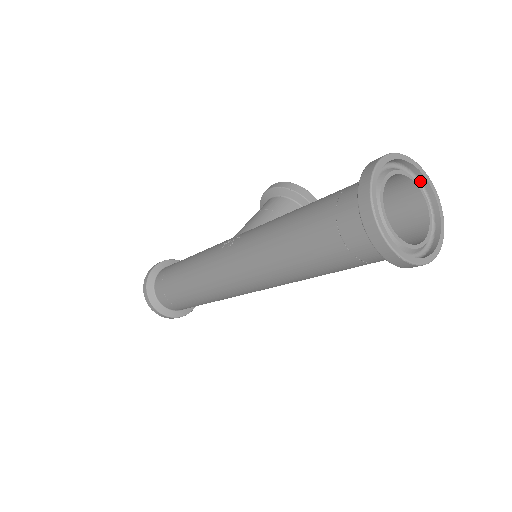
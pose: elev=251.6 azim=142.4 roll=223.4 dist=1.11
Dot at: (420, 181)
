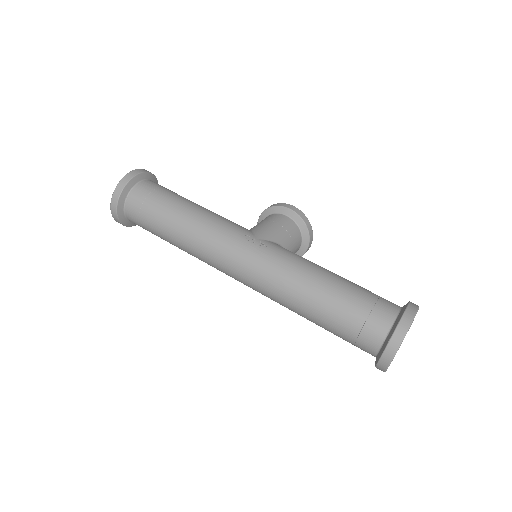
Dot at: occluded
